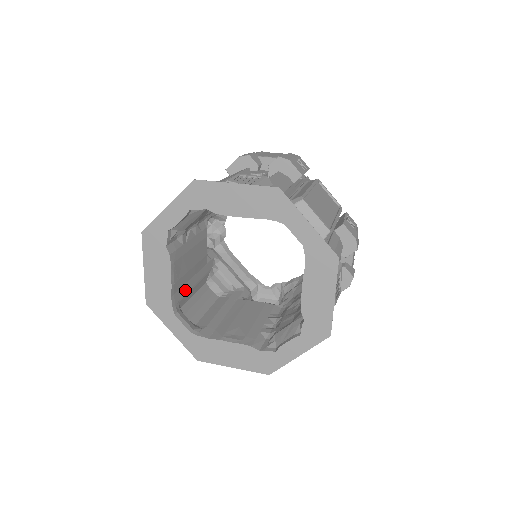
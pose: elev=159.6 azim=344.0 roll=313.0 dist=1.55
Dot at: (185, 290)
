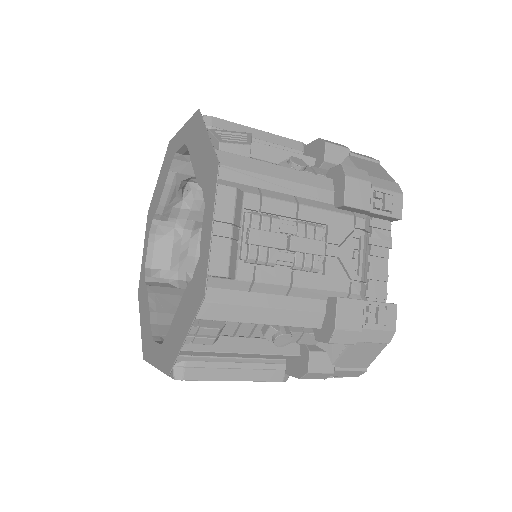
Dot at: occluded
